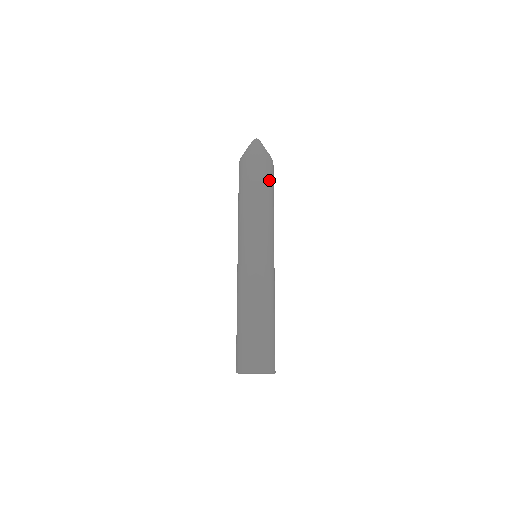
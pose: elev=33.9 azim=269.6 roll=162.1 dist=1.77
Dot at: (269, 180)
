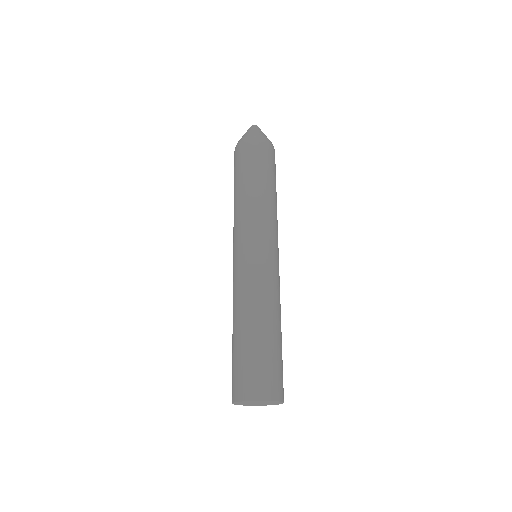
Dot at: (272, 168)
